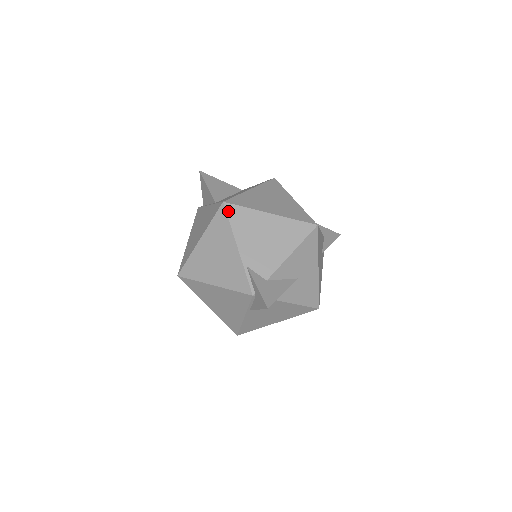
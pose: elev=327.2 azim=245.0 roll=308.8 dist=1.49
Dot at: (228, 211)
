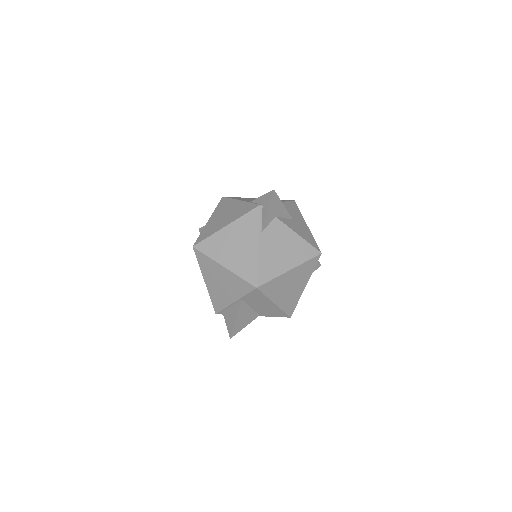
Dot at: (227, 197)
